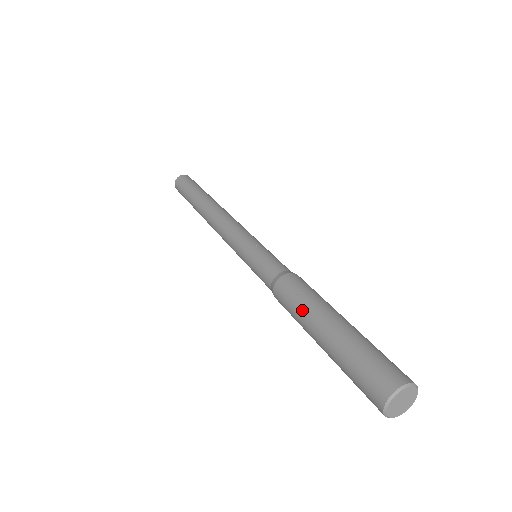
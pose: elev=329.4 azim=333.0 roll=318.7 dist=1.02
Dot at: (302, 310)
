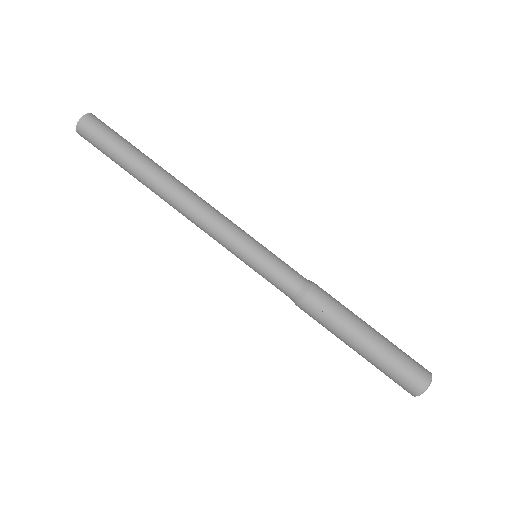
Dot at: (338, 327)
